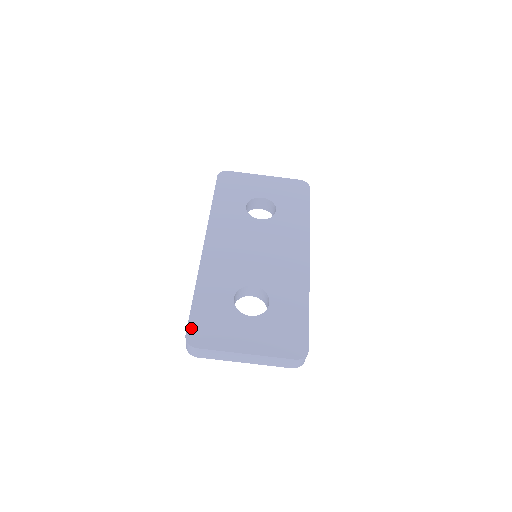
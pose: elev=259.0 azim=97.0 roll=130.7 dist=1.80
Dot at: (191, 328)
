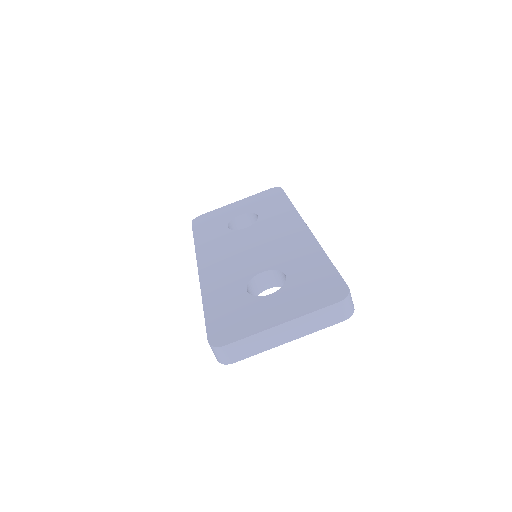
Dot at: (211, 333)
